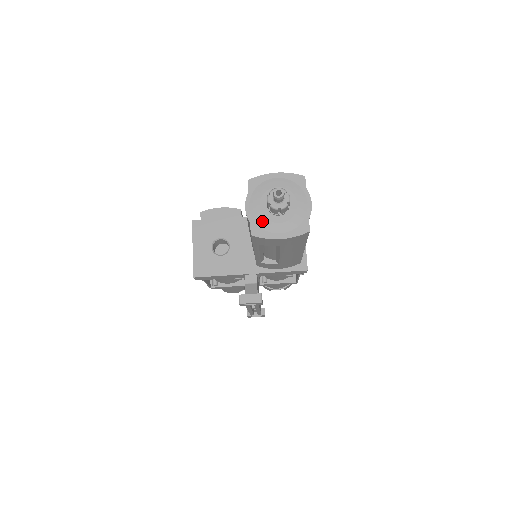
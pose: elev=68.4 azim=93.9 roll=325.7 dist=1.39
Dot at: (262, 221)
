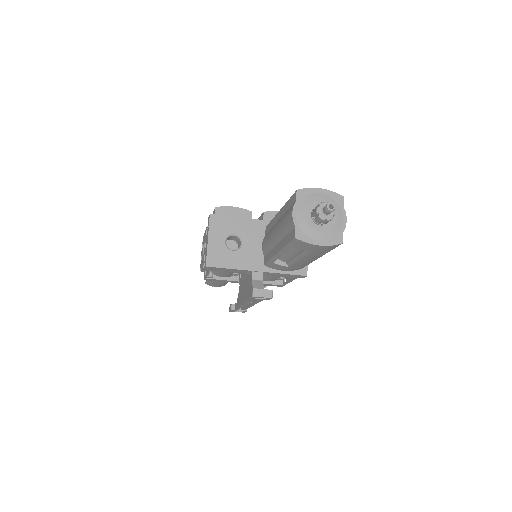
Dot at: (306, 227)
